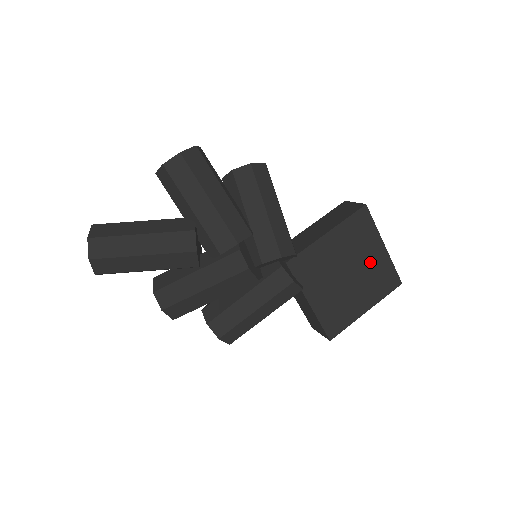
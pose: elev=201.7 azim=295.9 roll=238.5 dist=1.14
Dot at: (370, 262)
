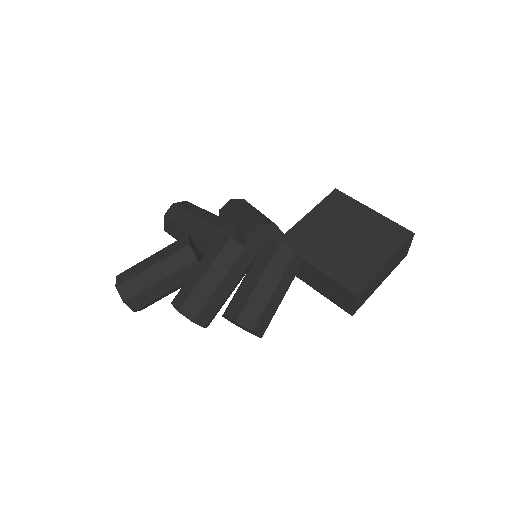
Dot at: (365, 225)
